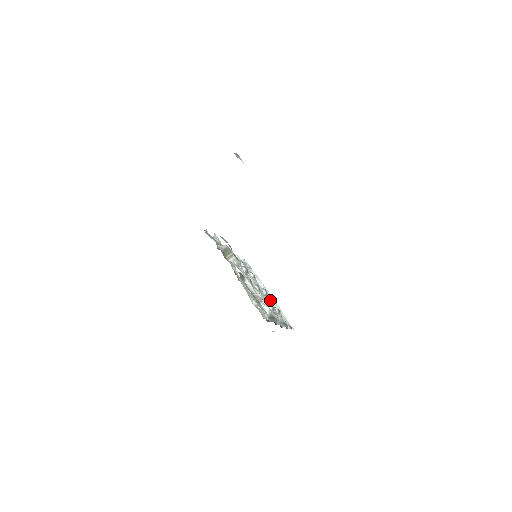
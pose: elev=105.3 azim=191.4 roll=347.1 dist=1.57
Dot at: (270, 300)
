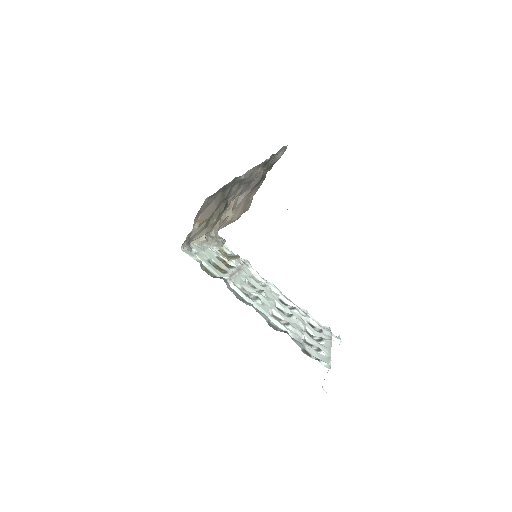
Dot at: (319, 344)
